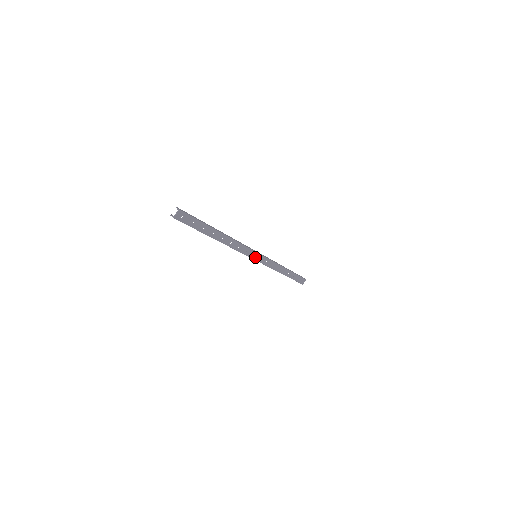
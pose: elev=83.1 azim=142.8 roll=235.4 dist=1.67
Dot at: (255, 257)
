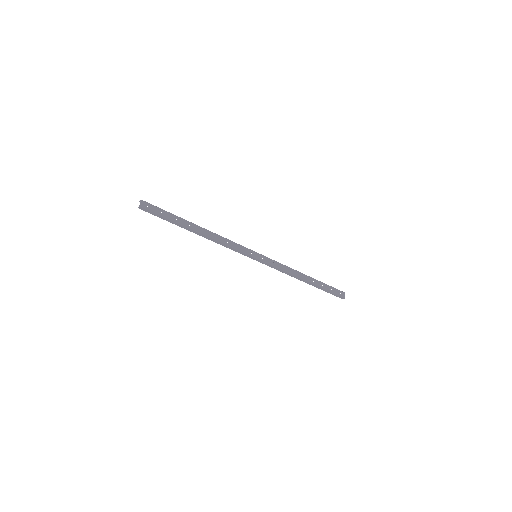
Dot at: (255, 256)
